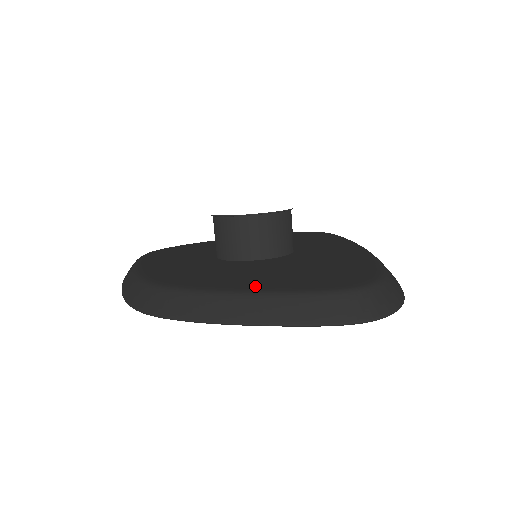
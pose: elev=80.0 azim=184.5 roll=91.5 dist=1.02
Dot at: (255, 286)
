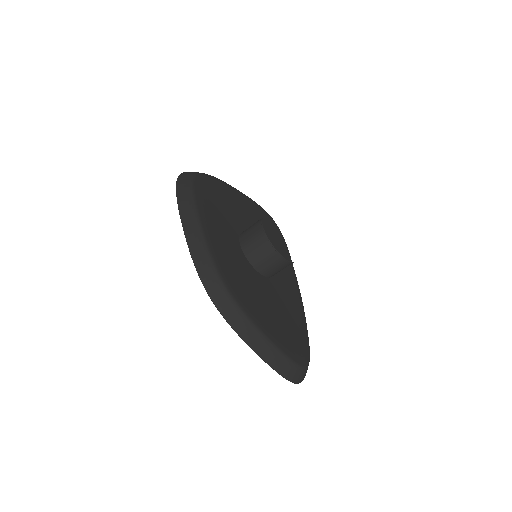
Dot at: (270, 331)
